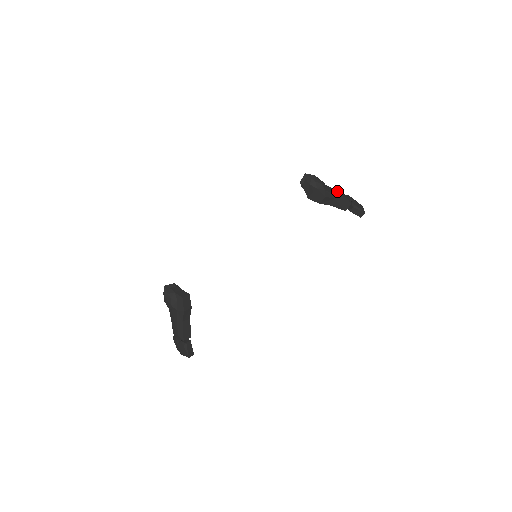
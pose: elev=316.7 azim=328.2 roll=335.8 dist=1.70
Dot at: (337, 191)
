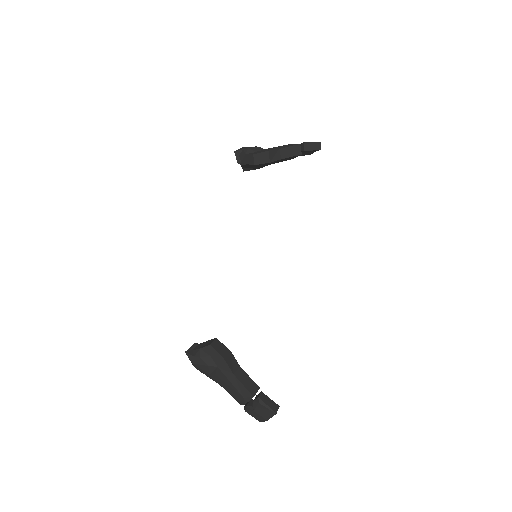
Dot at: occluded
